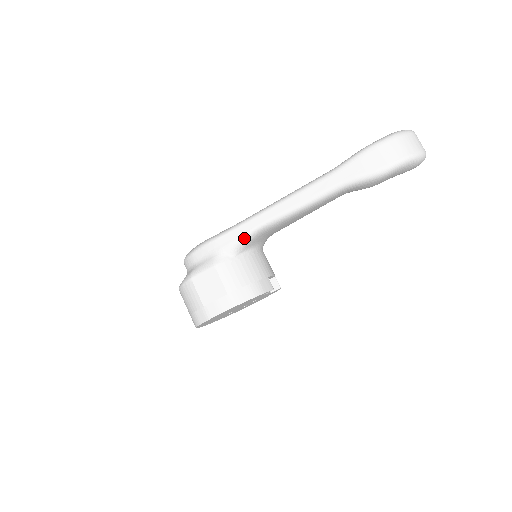
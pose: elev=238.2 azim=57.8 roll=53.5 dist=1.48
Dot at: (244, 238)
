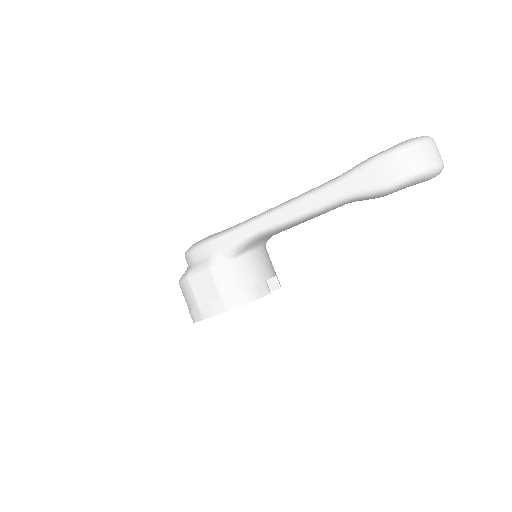
Dot at: (240, 243)
